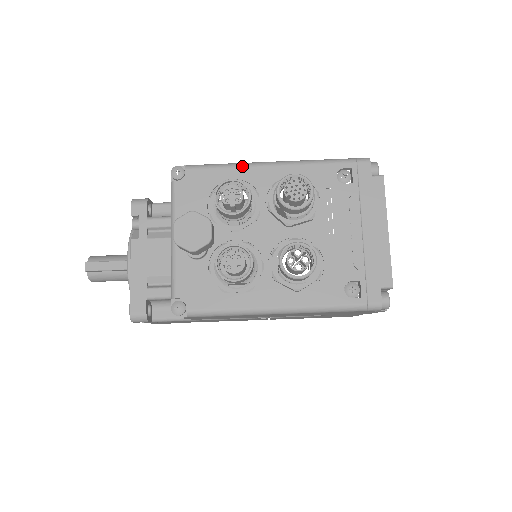
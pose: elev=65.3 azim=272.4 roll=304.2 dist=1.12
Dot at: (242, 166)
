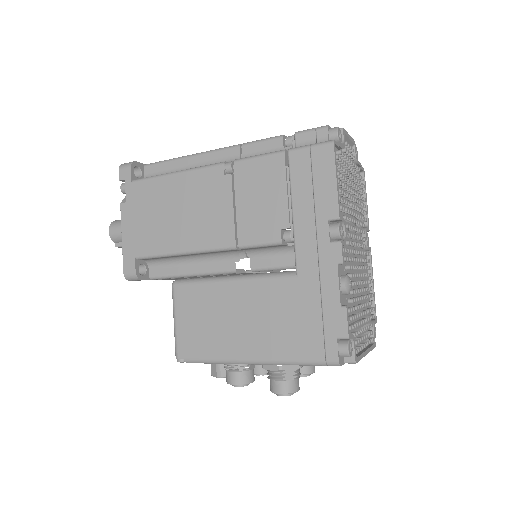
Dot at: occluded
